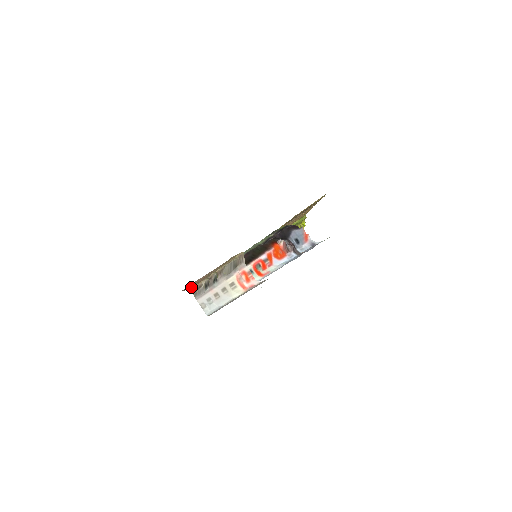
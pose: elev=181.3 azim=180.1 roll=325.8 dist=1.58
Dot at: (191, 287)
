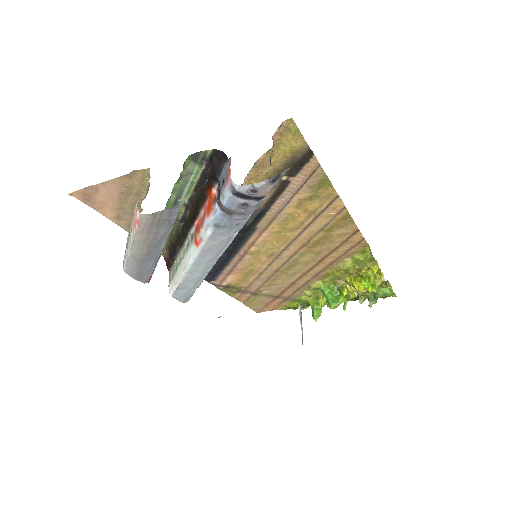
Dot at: (124, 224)
